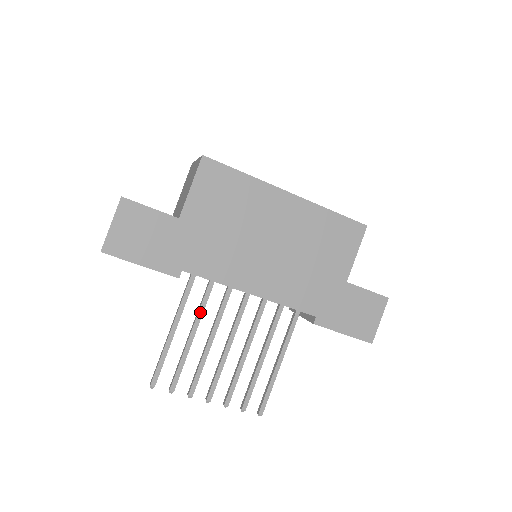
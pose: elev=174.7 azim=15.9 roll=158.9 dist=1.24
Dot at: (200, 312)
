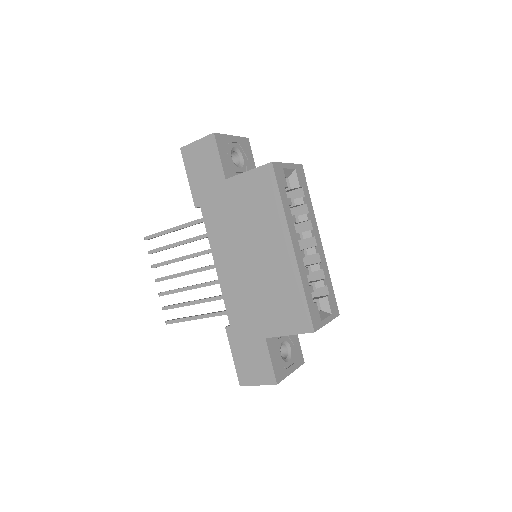
Dot at: (194, 239)
